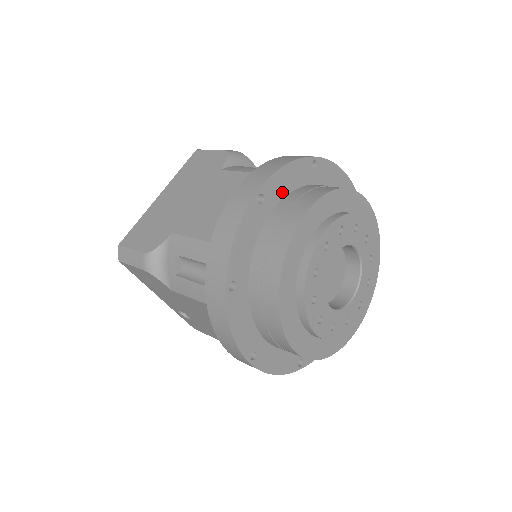
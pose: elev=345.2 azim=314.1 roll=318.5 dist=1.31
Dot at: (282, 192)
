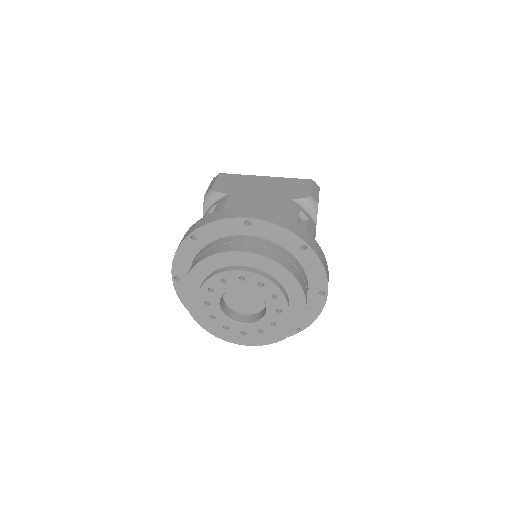
Dot at: (266, 235)
